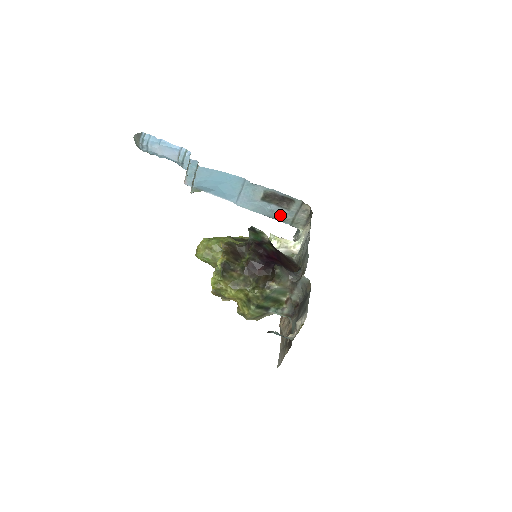
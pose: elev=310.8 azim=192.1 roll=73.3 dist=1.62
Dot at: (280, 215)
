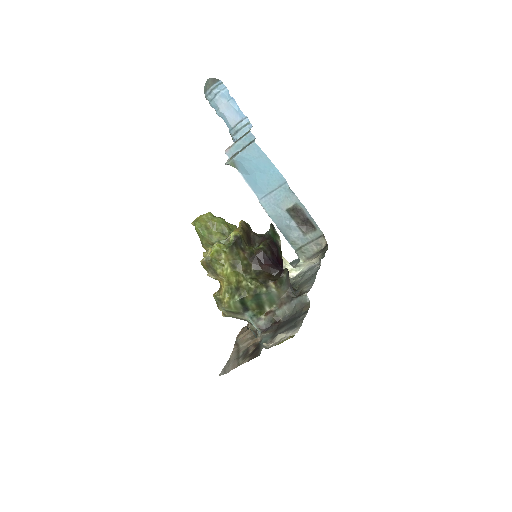
Dot at: (293, 235)
